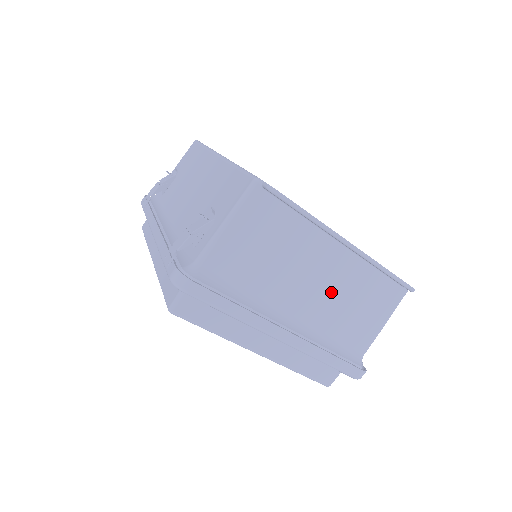
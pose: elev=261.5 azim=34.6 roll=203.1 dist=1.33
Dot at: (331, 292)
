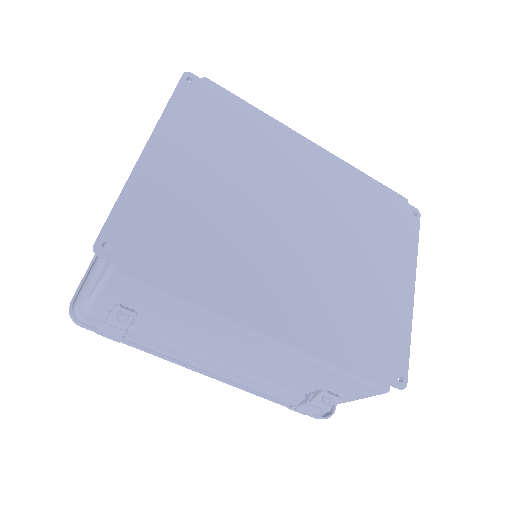
Dot at: occluded
